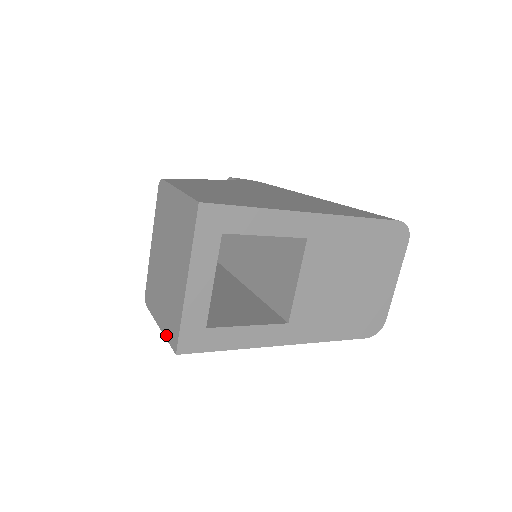
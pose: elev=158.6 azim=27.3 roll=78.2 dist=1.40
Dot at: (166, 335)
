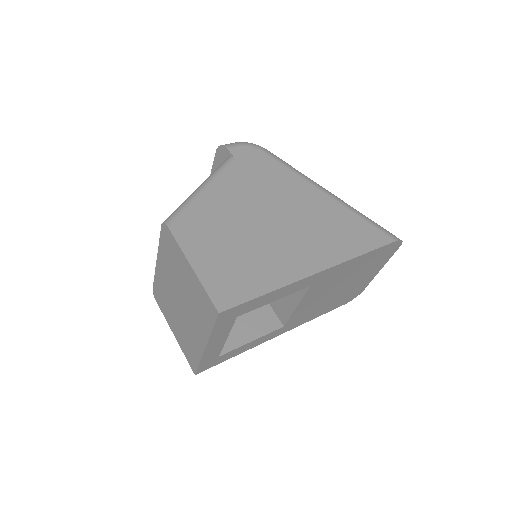
Dot at: (183, 351)
